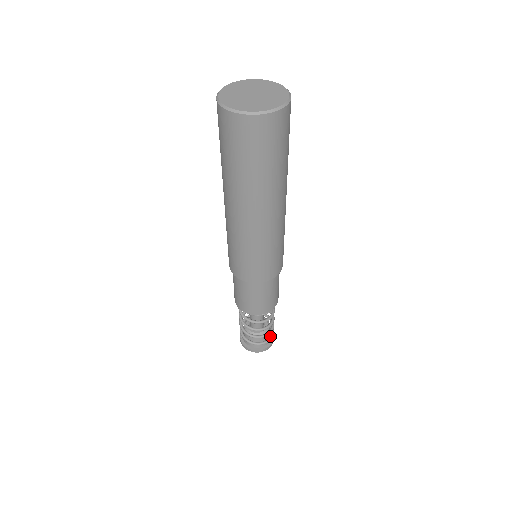
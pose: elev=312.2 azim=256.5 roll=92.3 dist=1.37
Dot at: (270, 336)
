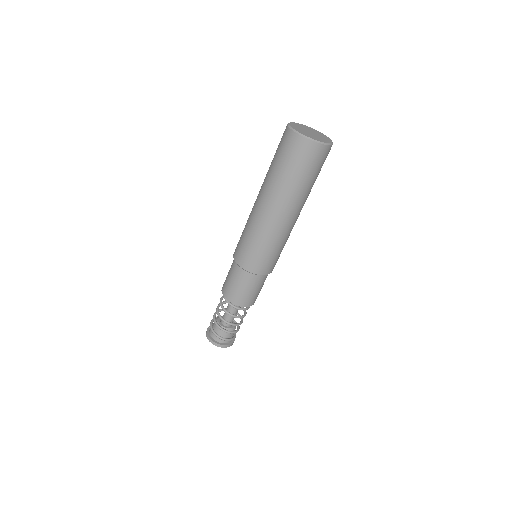
Dot at: (228, 338)
